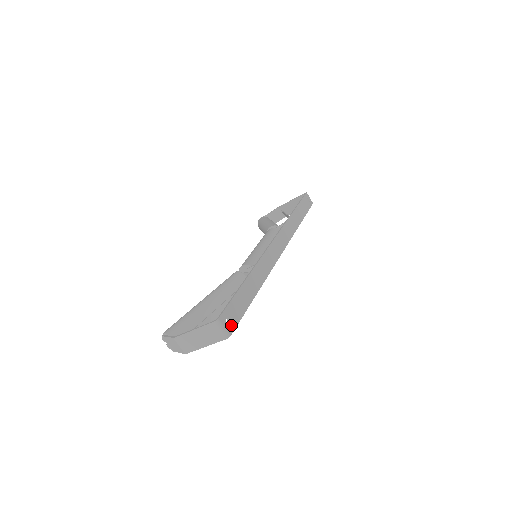
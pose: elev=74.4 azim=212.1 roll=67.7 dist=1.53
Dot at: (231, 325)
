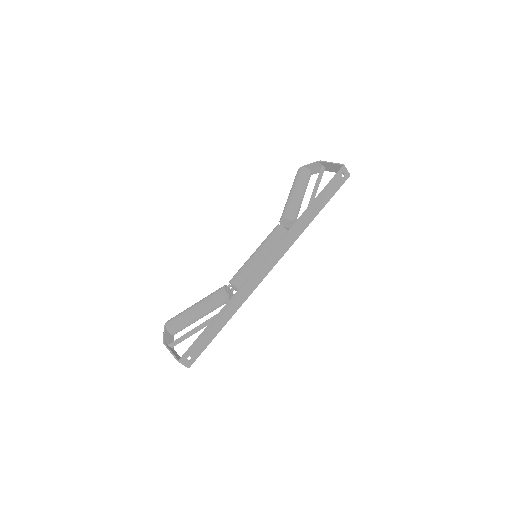
Dot at: (192, 360)
